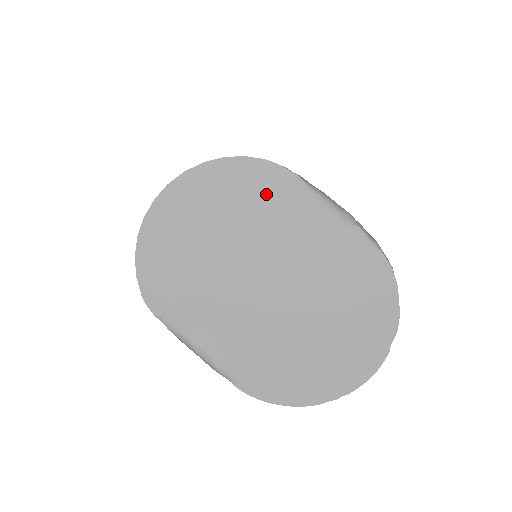
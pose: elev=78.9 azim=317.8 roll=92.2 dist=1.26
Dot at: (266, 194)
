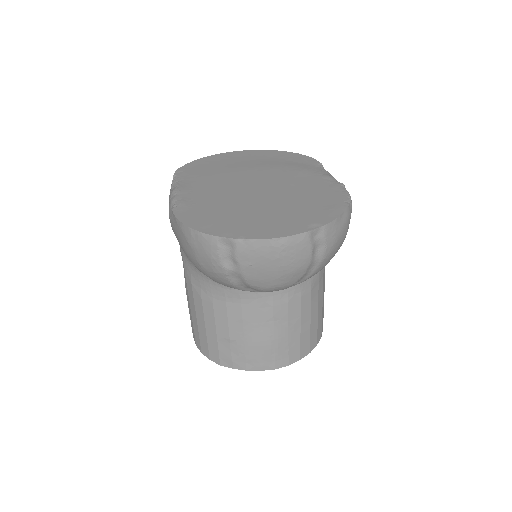
Dot at: (296, 163)
